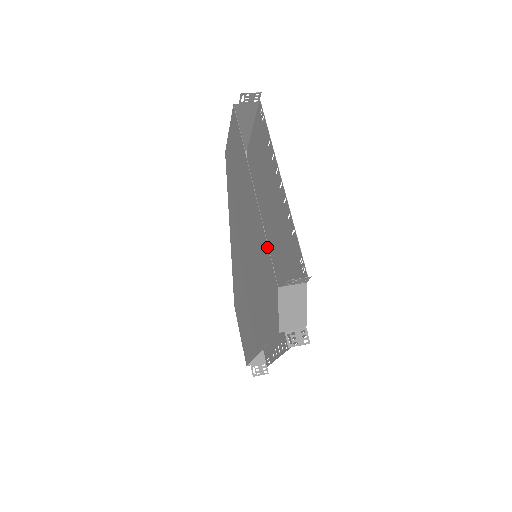
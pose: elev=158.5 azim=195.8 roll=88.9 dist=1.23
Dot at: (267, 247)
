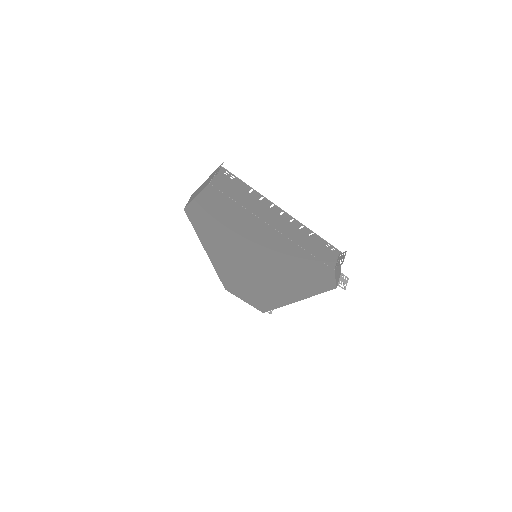
Dot at: (310, 255)
